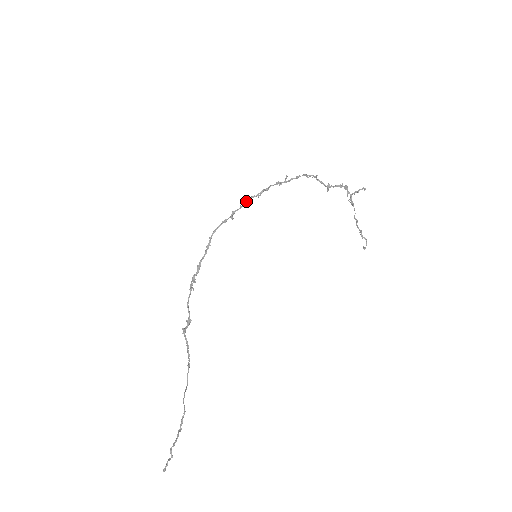
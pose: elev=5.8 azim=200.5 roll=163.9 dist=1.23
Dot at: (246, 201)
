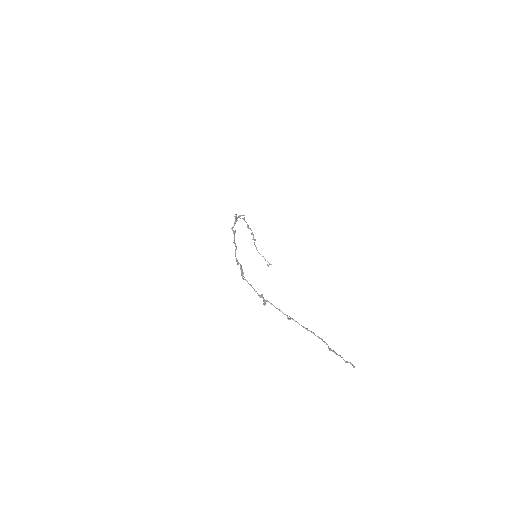
Dot at: (235, 222)
